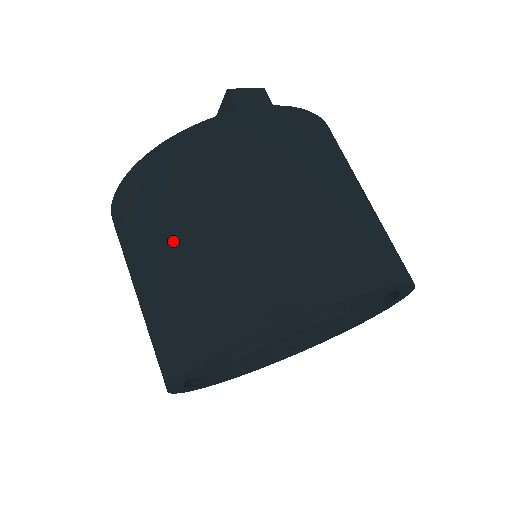
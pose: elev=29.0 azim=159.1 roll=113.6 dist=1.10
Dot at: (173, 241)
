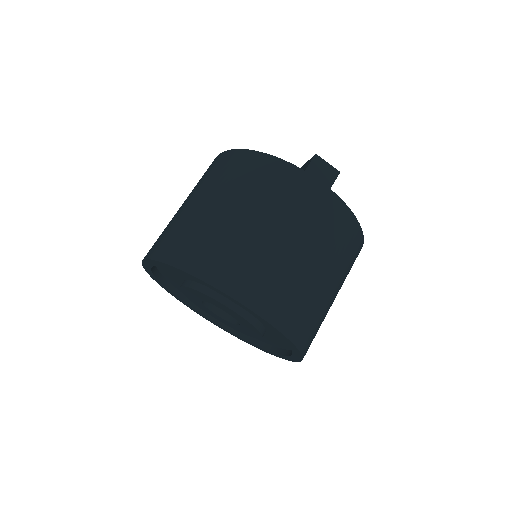
Dot at: (203, 198)
